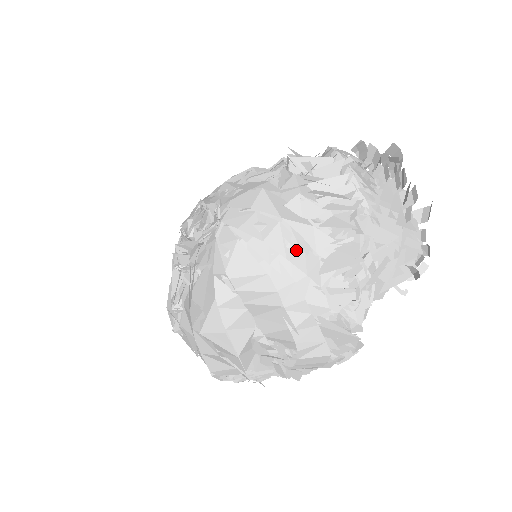
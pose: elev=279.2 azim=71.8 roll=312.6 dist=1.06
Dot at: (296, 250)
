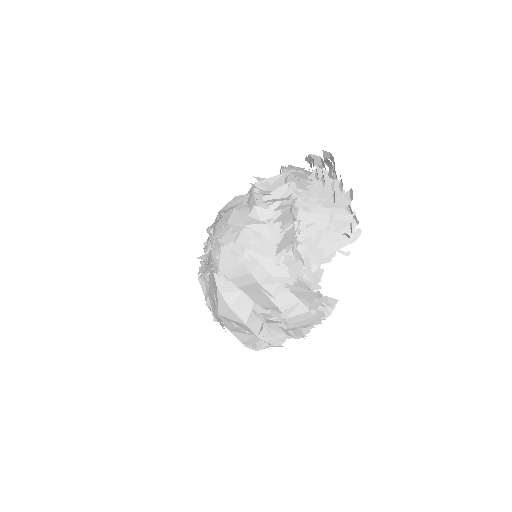
Dot at: (257, 243)
